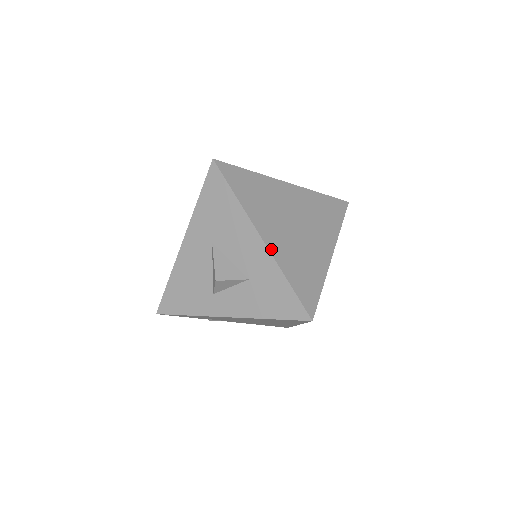
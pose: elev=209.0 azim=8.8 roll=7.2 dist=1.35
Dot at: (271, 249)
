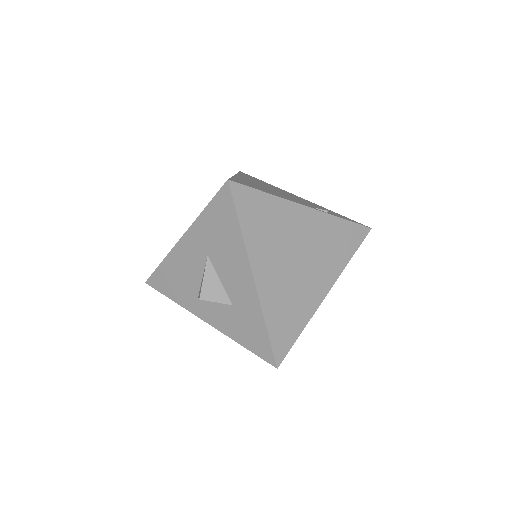
Dot at: (260, 292)
